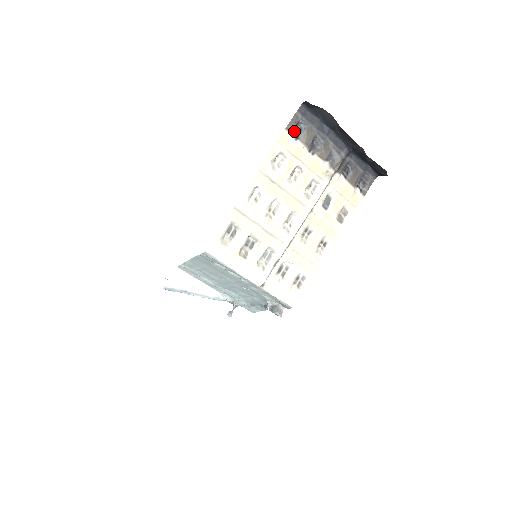
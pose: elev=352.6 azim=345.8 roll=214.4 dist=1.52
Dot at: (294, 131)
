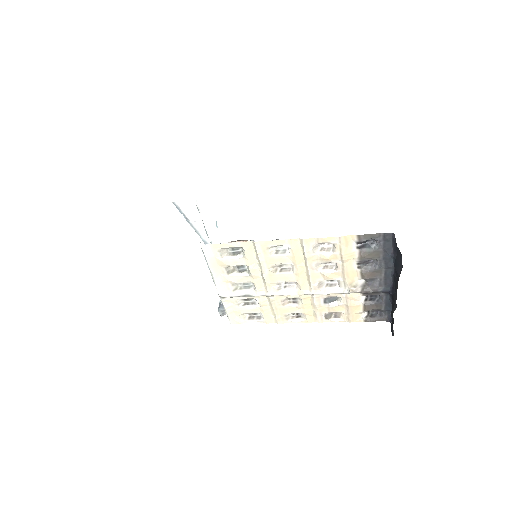
Dot at: (363, 241)
